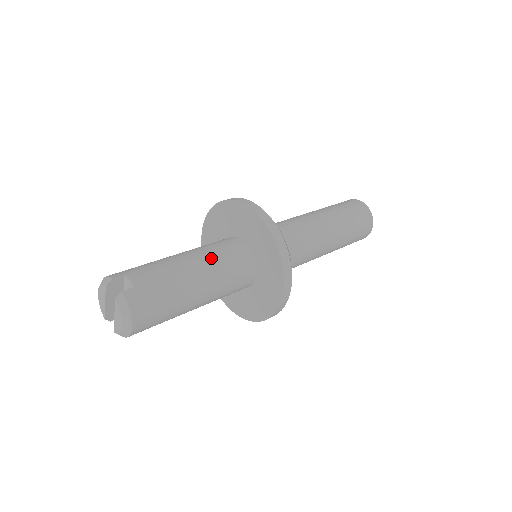
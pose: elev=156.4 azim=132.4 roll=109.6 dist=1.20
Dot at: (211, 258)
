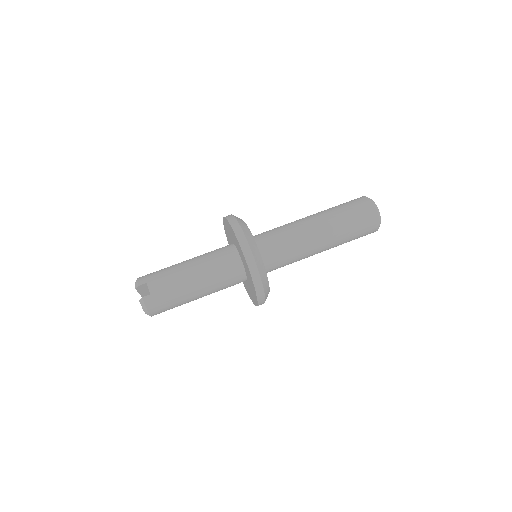
Dot at: (208, 271)
